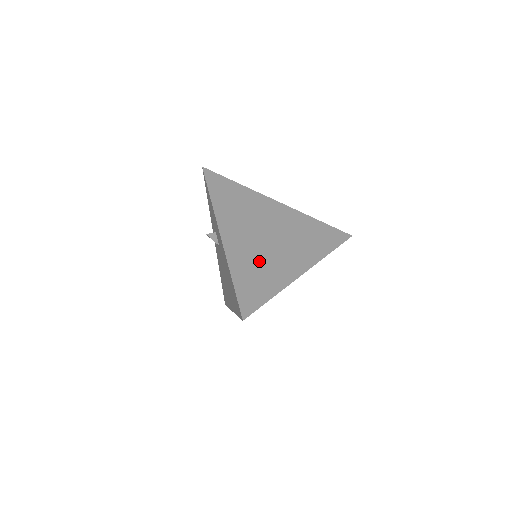
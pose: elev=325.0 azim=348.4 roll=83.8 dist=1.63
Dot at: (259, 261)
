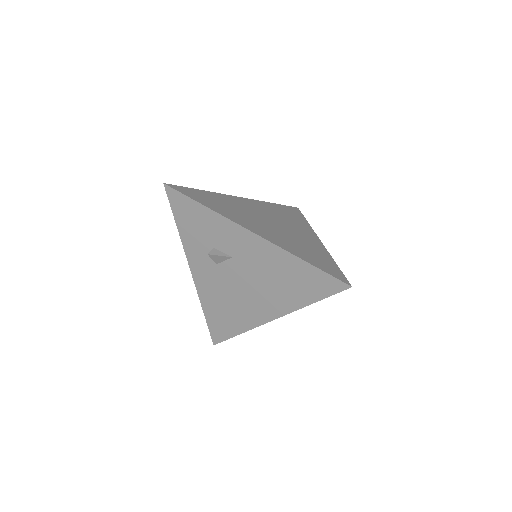
Dot at: (295, 242)
